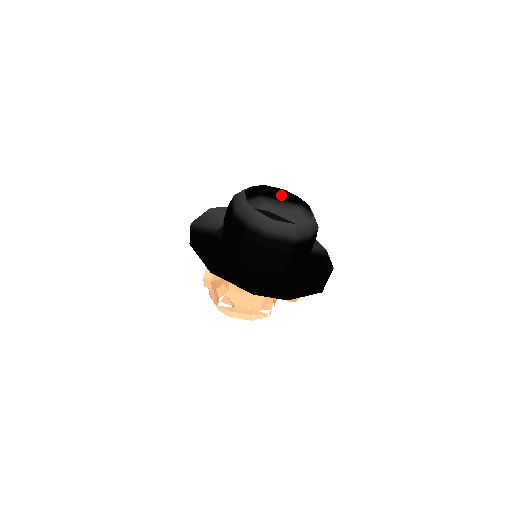
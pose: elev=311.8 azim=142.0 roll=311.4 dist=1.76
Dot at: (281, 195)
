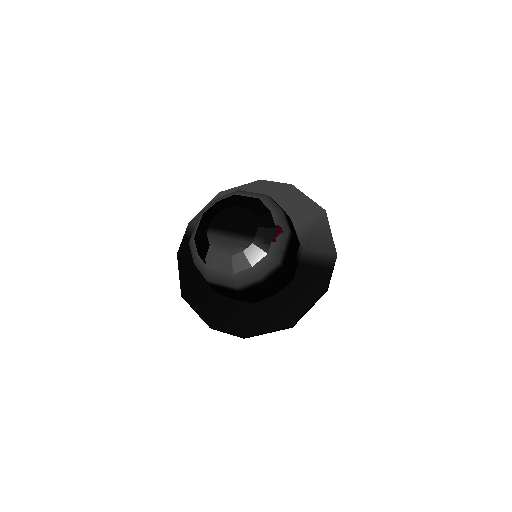
Dot at: (236, 222)
